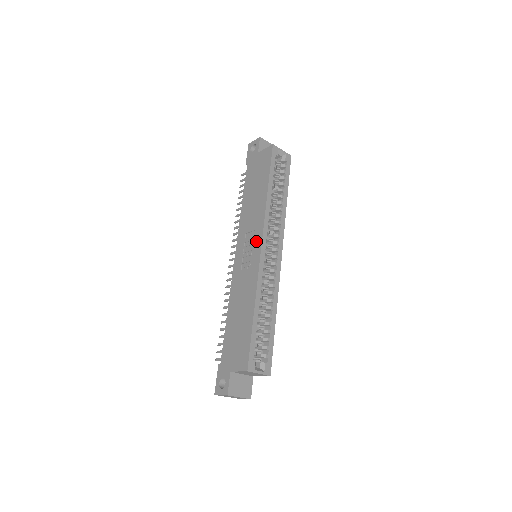
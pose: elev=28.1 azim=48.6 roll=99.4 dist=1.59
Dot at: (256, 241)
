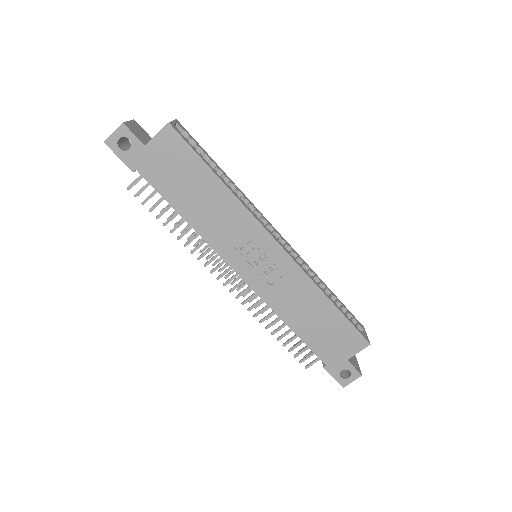
Dot at: (264, 244)
